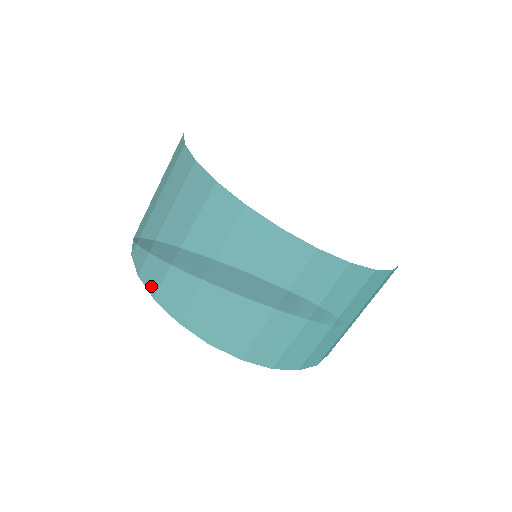
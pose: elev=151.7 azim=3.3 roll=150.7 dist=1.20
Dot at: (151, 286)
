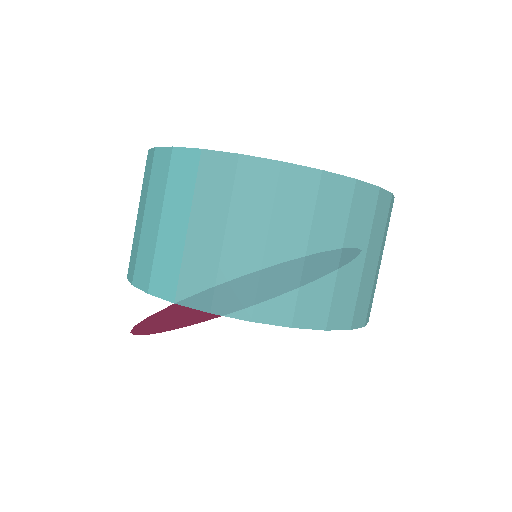
Dot at: (281, 318)
